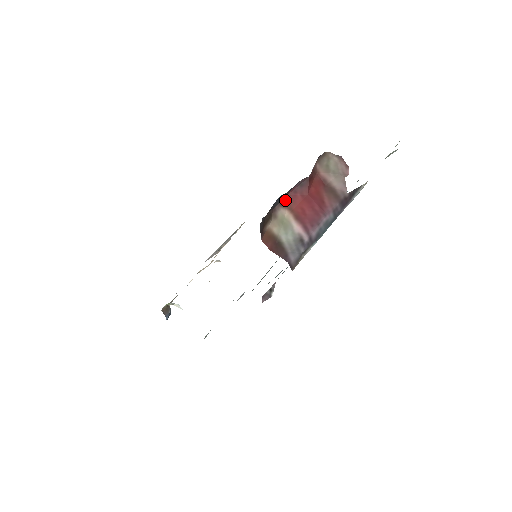
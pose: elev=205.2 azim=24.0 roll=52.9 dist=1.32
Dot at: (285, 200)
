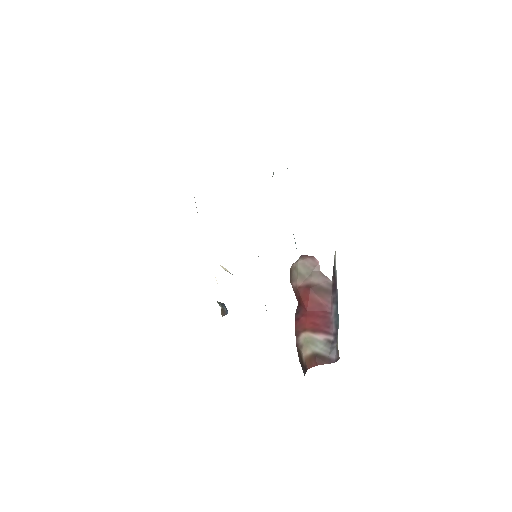
Dot at: (296, 330)
